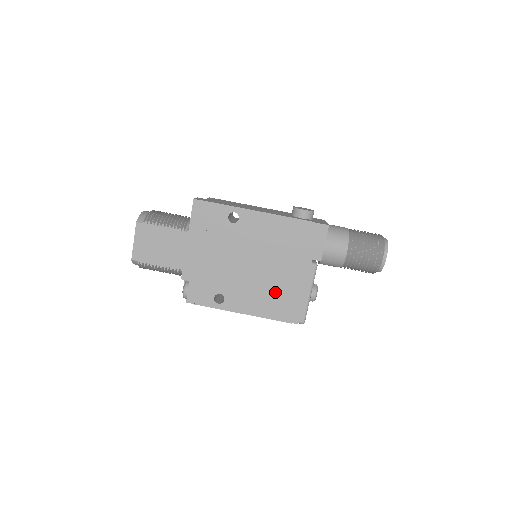
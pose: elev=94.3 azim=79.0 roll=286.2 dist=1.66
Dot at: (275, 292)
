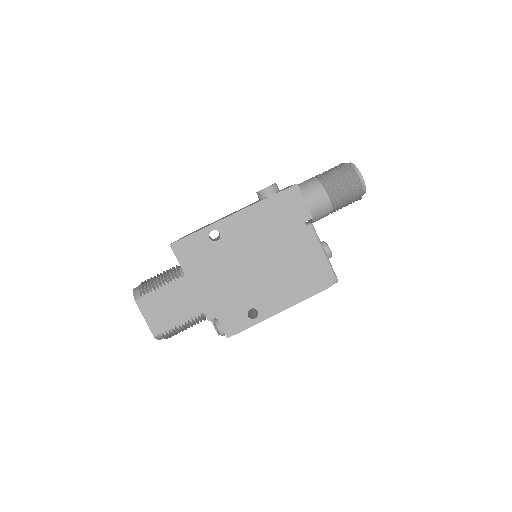
Dot at: (295, 272)
